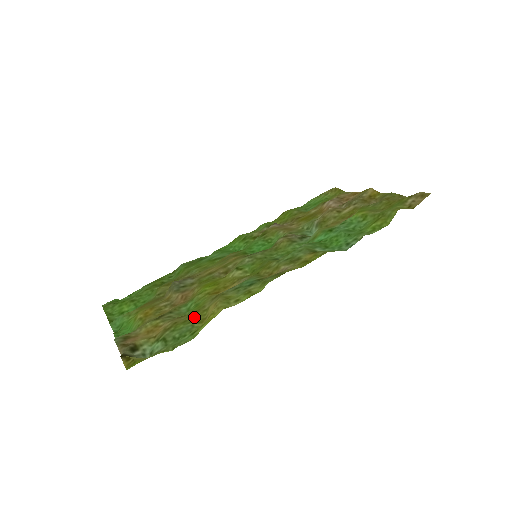
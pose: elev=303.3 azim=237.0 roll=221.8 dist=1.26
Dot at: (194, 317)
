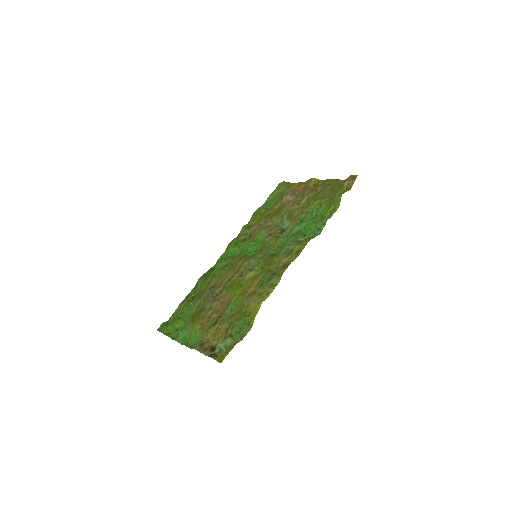
Dot at: (242, 314)
